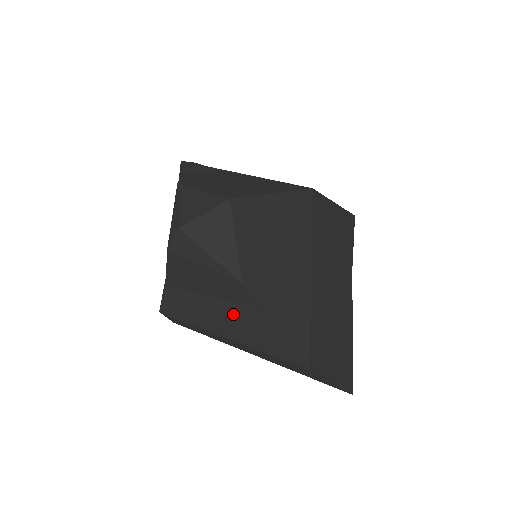
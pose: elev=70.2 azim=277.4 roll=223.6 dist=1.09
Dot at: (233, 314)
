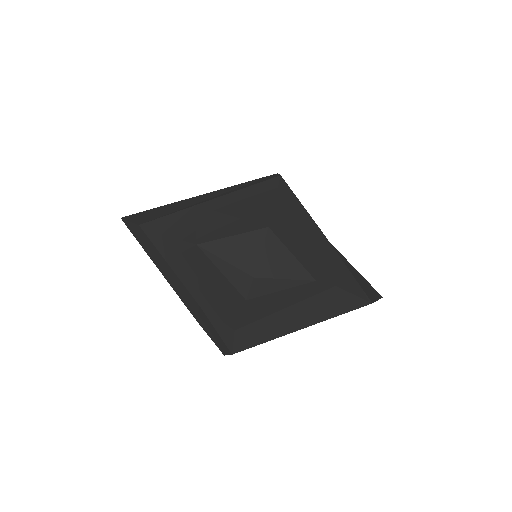
Dot at: (305, 308)
